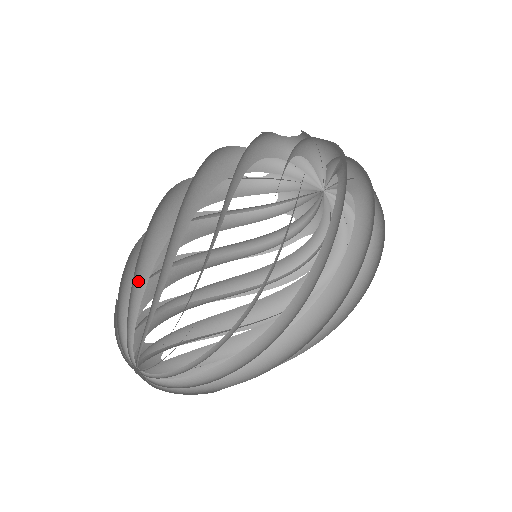
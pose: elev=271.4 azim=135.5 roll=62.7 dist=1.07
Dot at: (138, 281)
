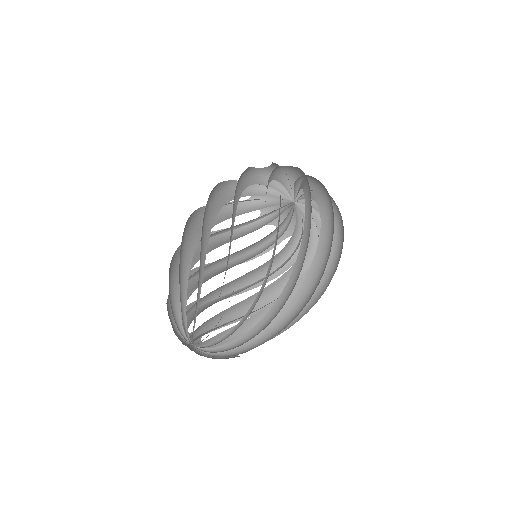
Dot at: (182, 284)
